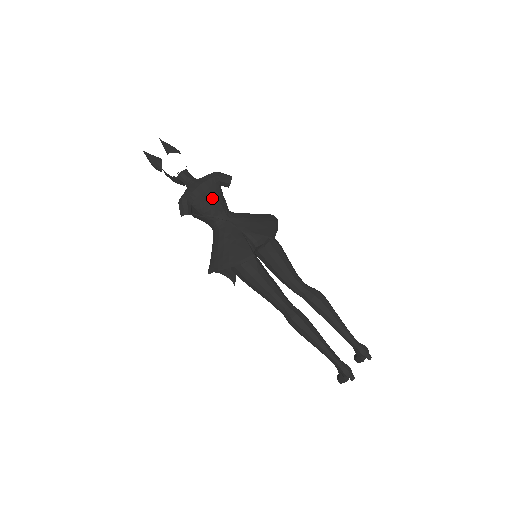
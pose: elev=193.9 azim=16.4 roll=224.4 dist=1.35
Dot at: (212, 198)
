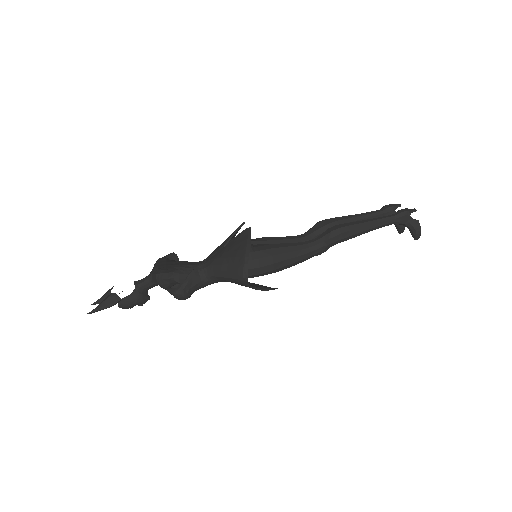
Dot at: (177, 263)
